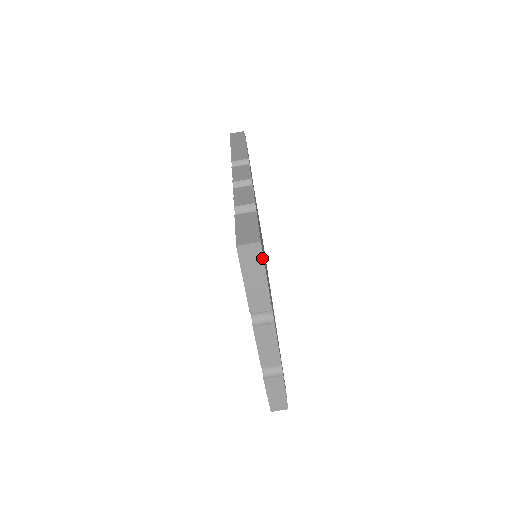
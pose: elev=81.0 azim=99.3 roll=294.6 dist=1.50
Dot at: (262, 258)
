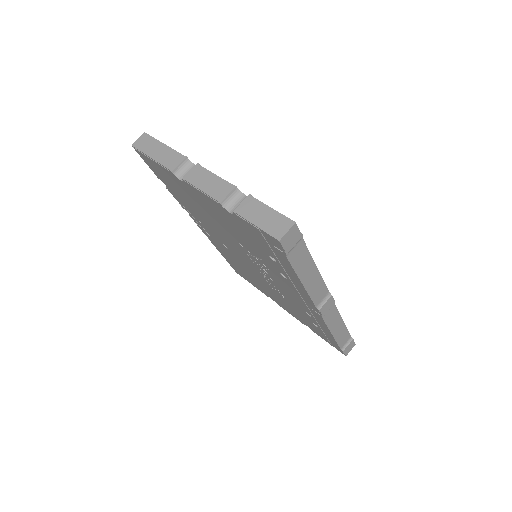
Dot at: (153, 138)
